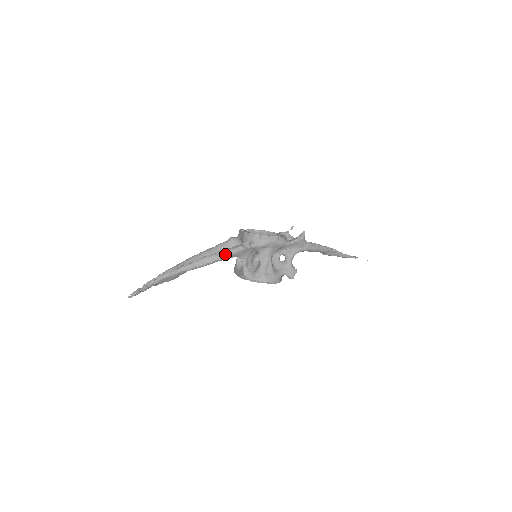
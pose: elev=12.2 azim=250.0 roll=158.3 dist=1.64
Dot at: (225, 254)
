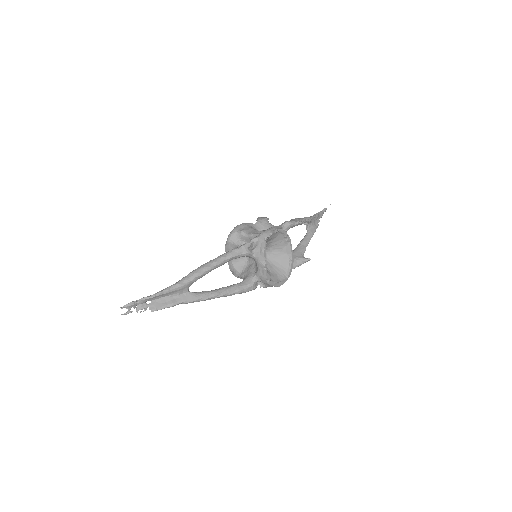
Dot at: occluded
